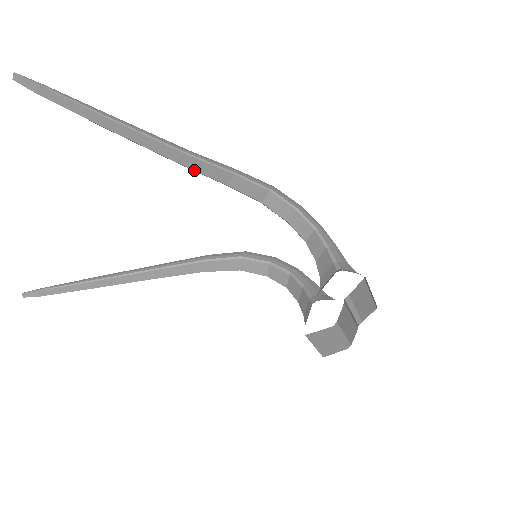
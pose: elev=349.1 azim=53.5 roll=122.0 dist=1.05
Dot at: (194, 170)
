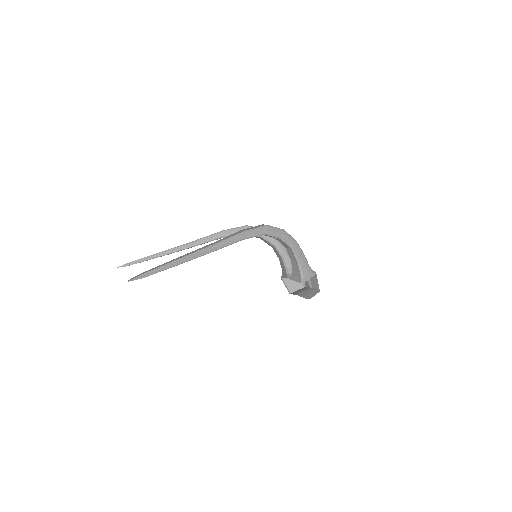
Dot at: occluded
